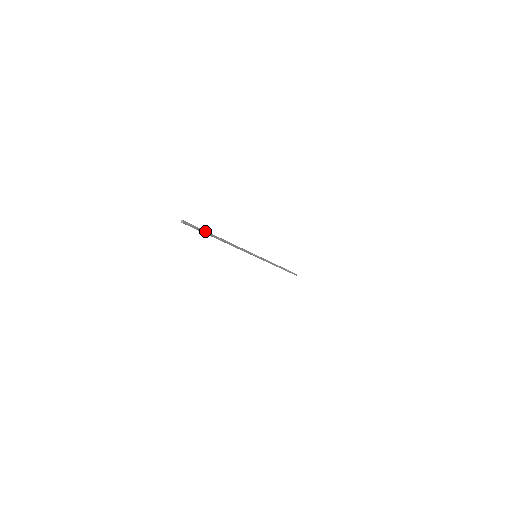
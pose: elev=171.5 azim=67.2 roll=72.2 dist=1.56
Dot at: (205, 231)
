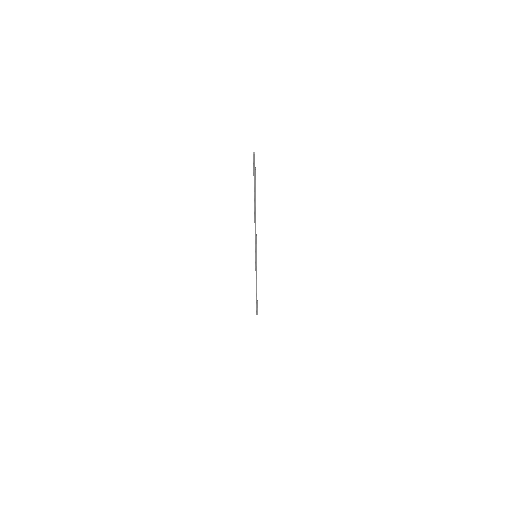
Dot at: (255, 183)
